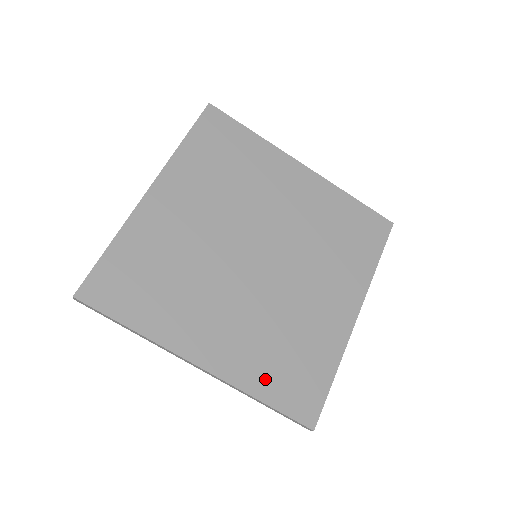
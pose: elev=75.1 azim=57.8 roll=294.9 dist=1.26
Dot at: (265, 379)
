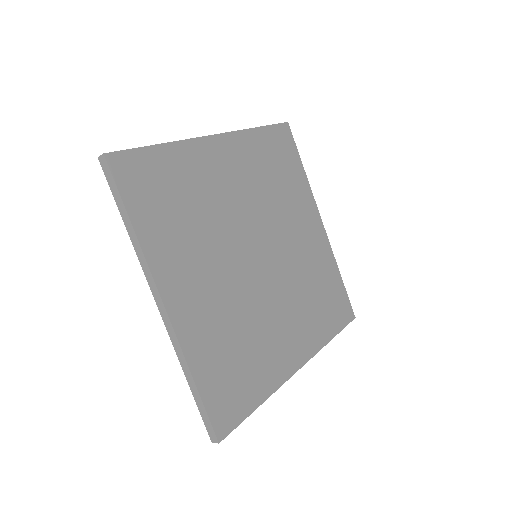
Dot at: (208, 362)
